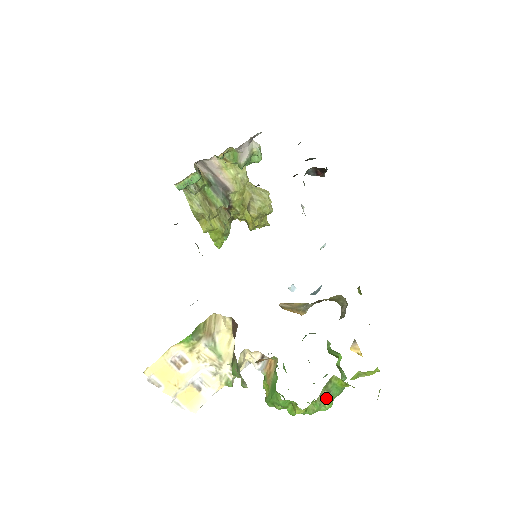
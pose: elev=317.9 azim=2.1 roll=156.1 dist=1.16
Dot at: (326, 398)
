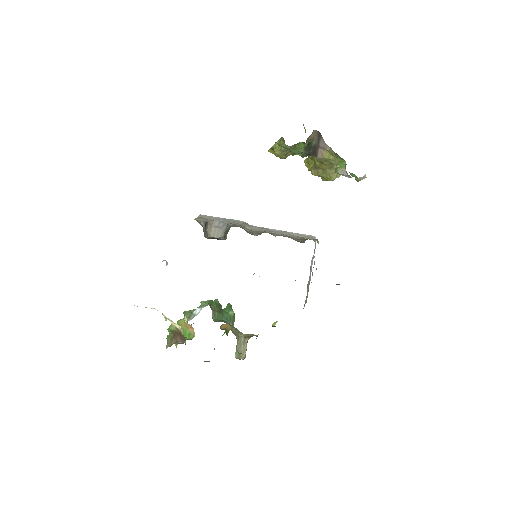
Dot at: occluded
